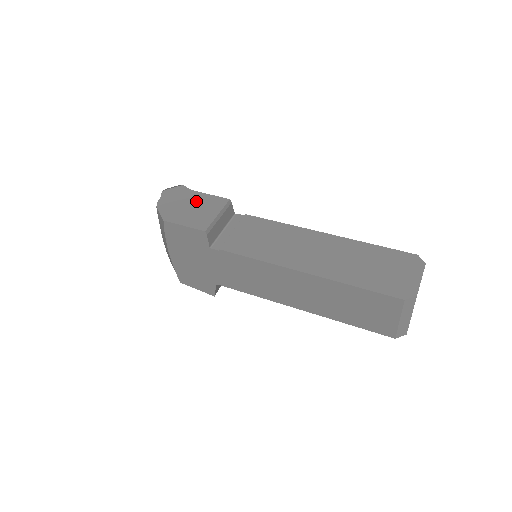
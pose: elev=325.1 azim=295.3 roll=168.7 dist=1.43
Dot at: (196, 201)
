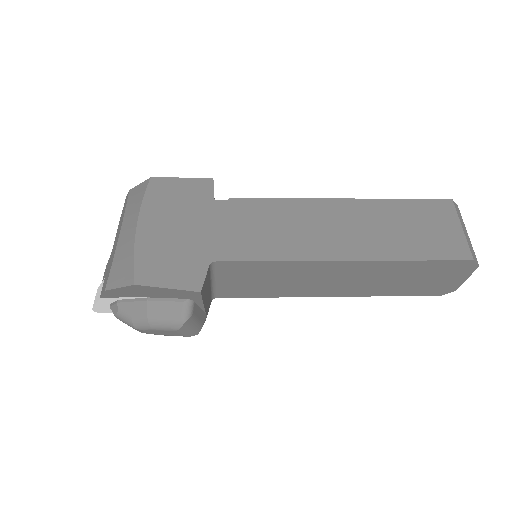
Dot at: occluded
